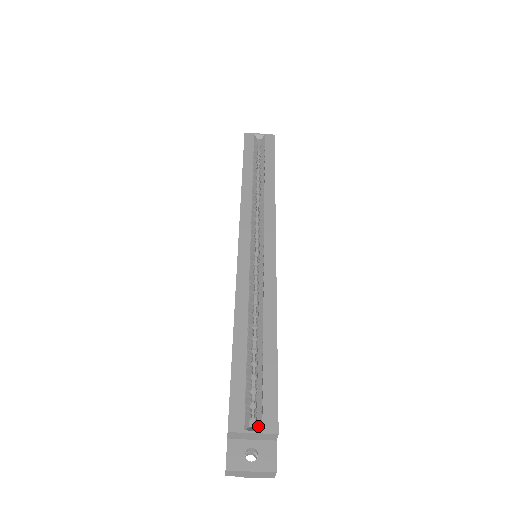
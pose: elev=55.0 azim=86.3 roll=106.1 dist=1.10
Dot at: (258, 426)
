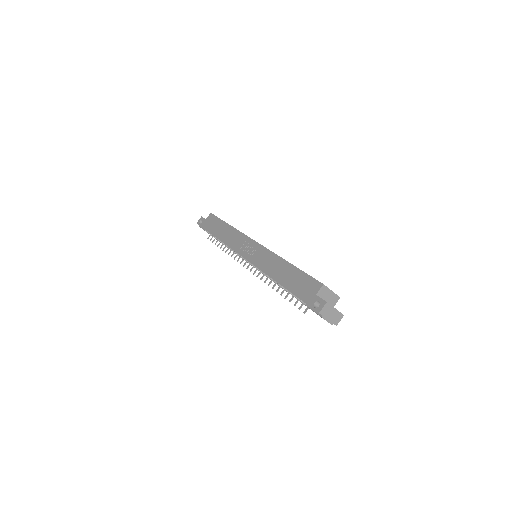
Dot at: (330, 292)
